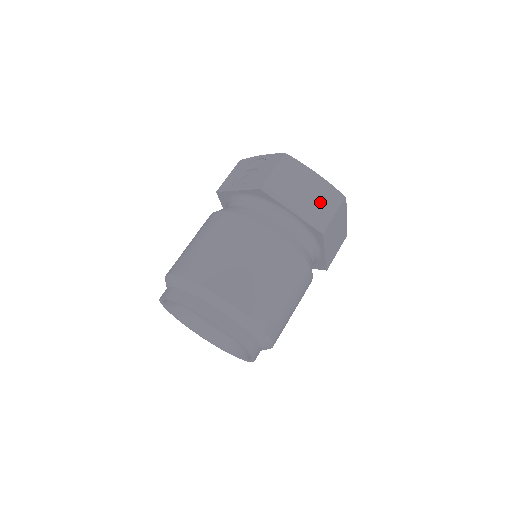
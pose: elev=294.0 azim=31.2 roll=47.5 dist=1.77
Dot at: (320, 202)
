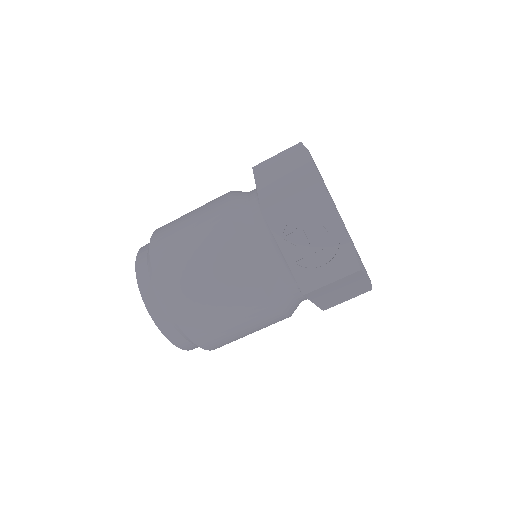
Dot at: (346, 296)
